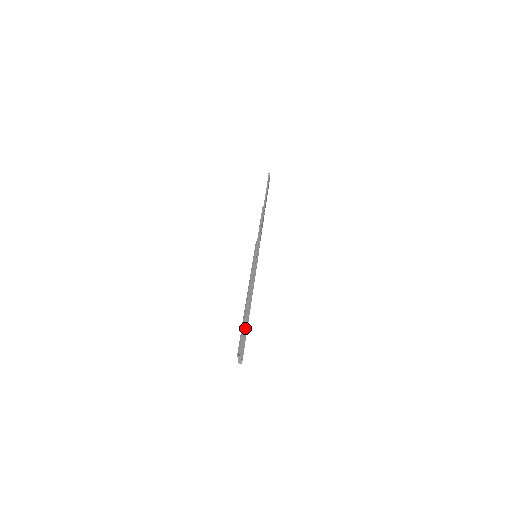
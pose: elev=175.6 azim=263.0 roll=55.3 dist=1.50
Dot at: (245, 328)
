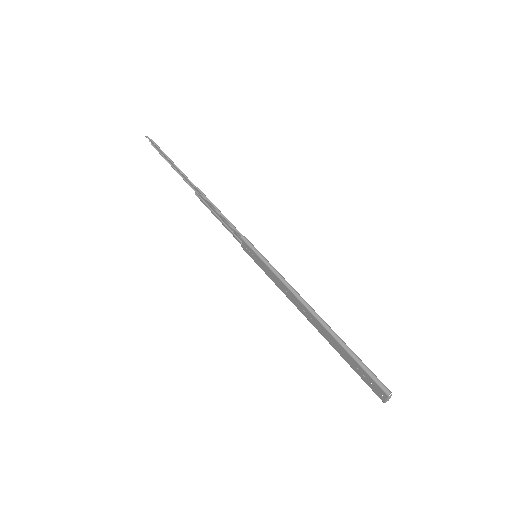
Dot at: (341, 355)
